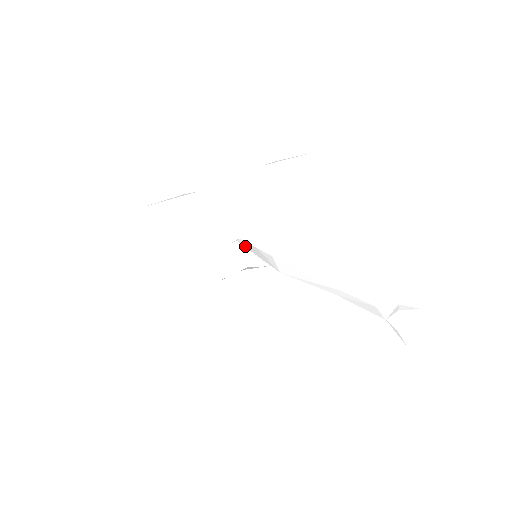
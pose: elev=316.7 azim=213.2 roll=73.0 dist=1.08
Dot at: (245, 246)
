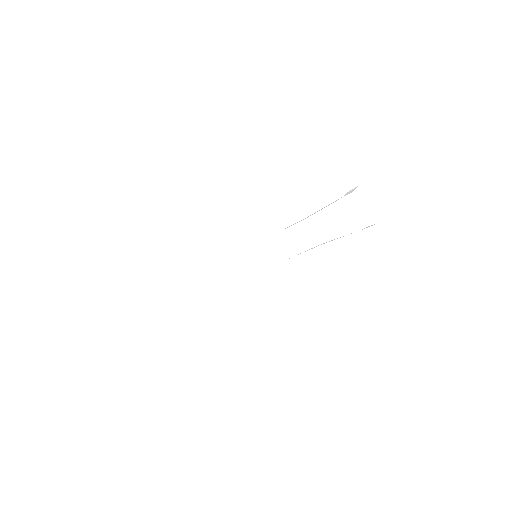
Dot at: occluded
